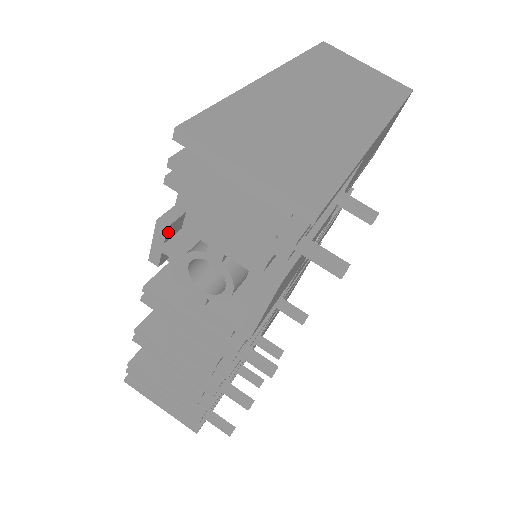
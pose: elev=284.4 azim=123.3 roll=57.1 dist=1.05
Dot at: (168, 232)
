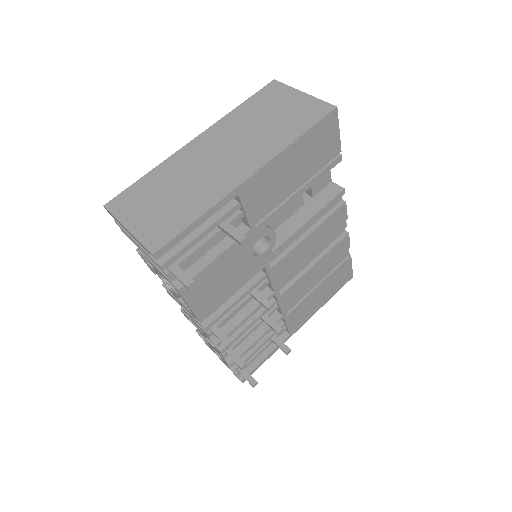
Dot at: occluded
